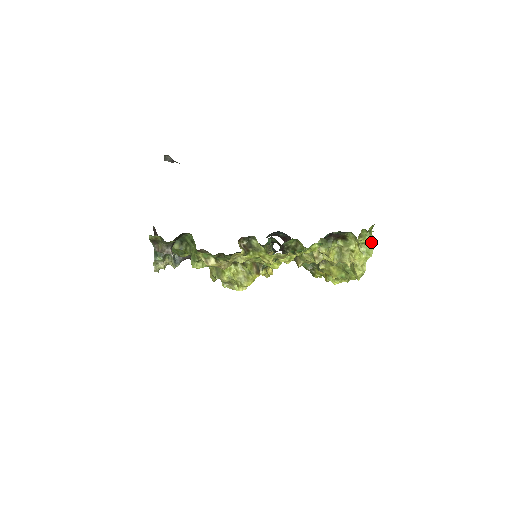
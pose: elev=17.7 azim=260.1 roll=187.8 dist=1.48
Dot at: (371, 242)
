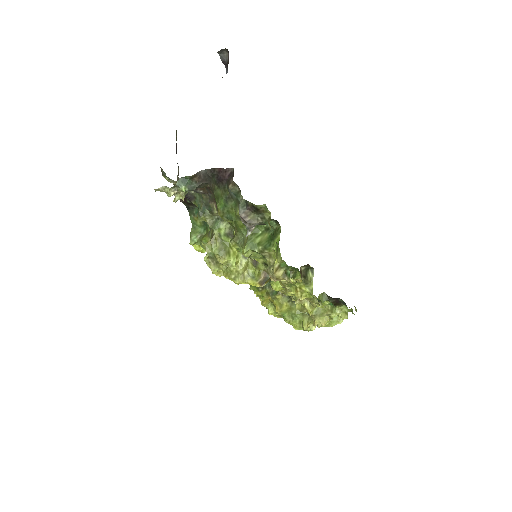
Dot at: (341, 317)
